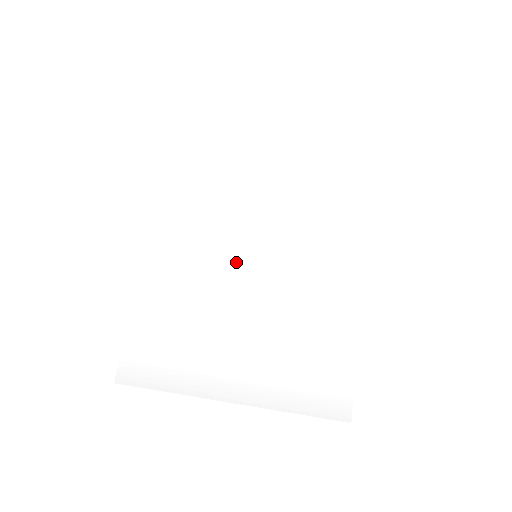
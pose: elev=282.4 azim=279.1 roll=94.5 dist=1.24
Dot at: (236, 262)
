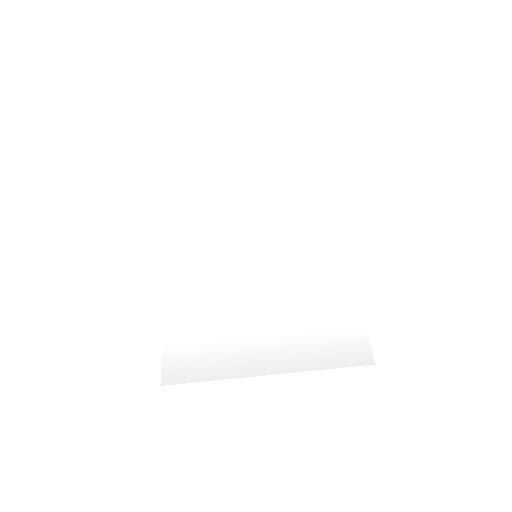
Dot at: (241, 264)
